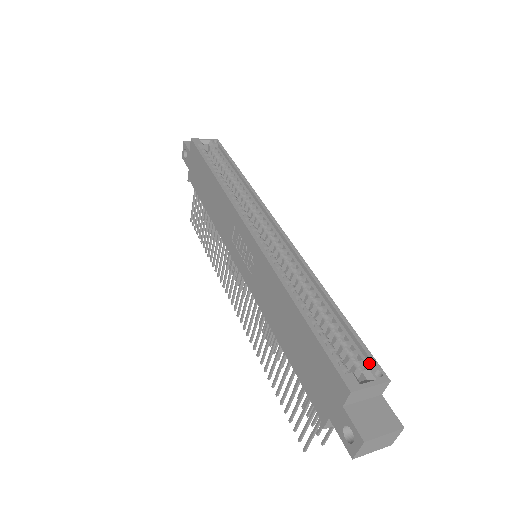
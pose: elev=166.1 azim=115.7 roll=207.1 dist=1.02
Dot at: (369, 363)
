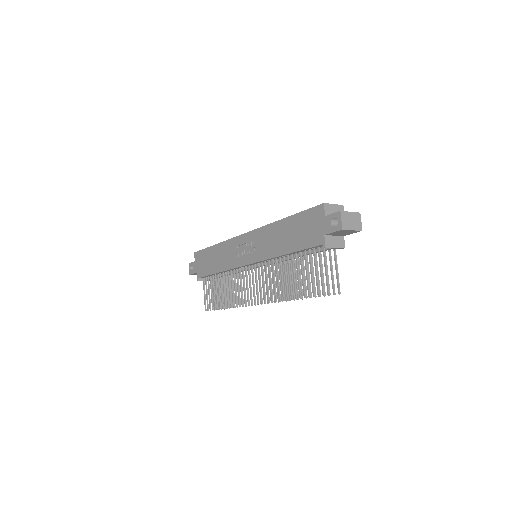
Dot at: occluded
